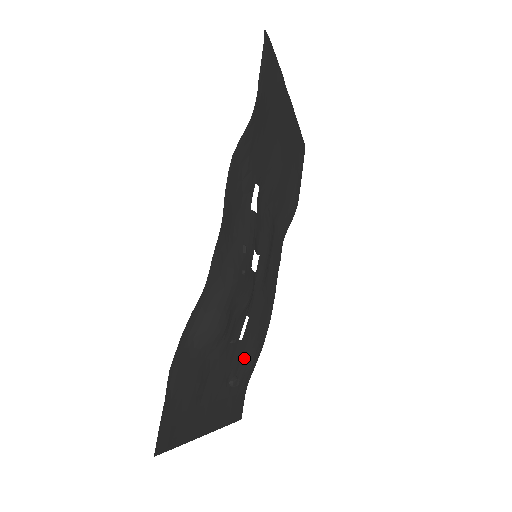
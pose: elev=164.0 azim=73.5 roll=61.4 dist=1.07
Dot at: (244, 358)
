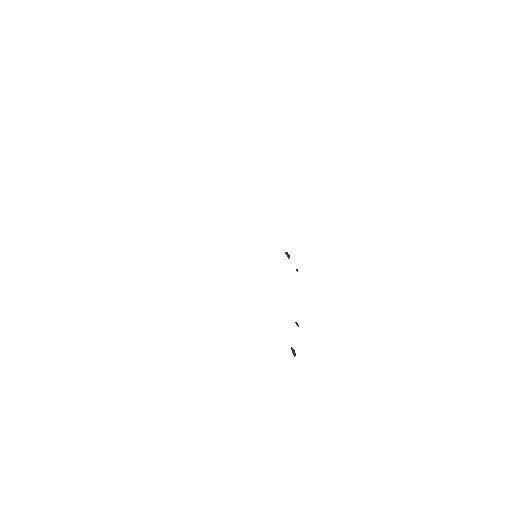
Dot at: occluded
